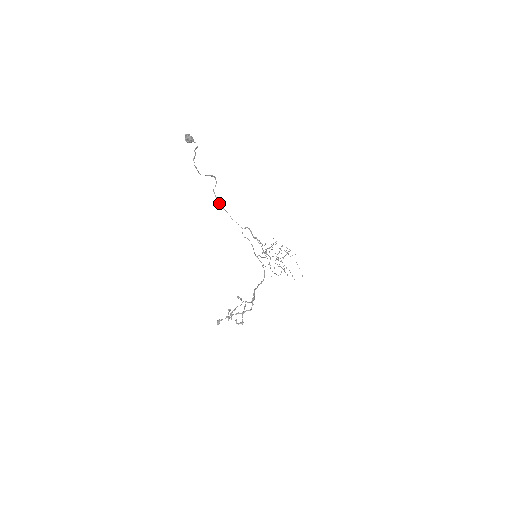
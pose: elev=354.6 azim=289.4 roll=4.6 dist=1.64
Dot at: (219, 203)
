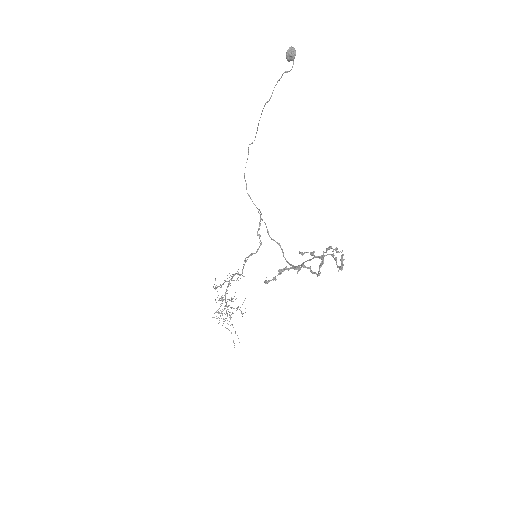
Dot at: occluded
